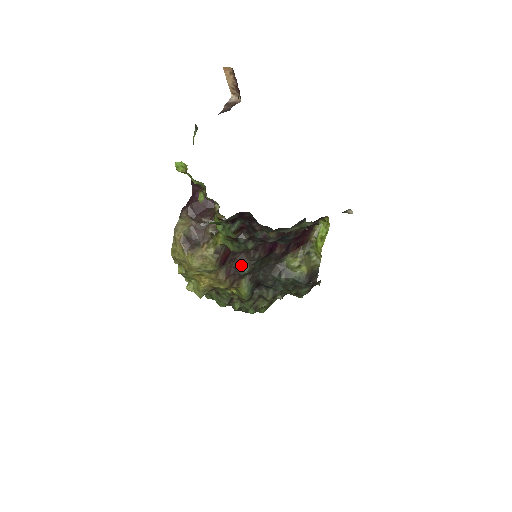
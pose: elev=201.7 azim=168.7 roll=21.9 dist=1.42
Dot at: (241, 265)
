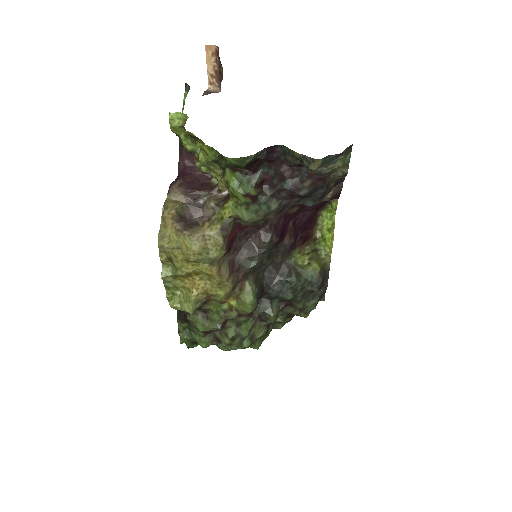
Dot at: (247, 256)
